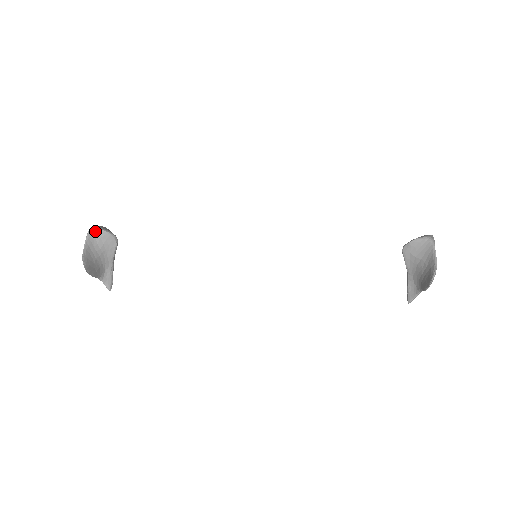
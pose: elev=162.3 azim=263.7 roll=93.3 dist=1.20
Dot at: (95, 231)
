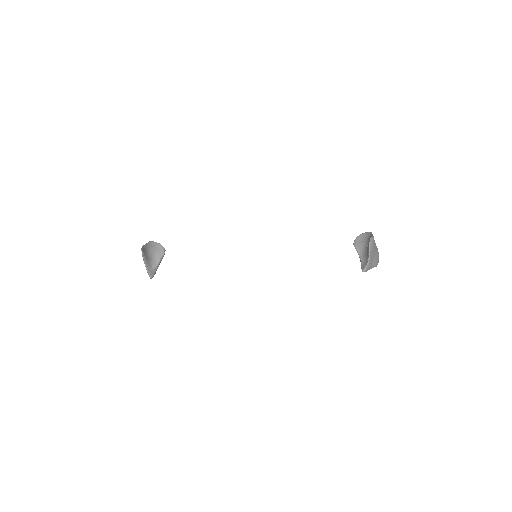
Dot at: (153, 242)
